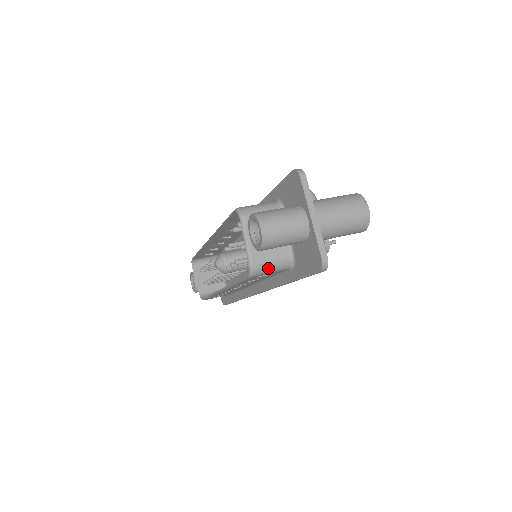
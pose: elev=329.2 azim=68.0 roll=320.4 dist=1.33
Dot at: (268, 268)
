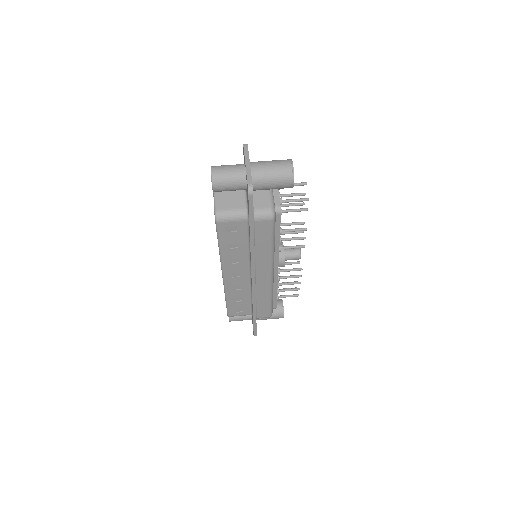
Dot at: (228, 215)
